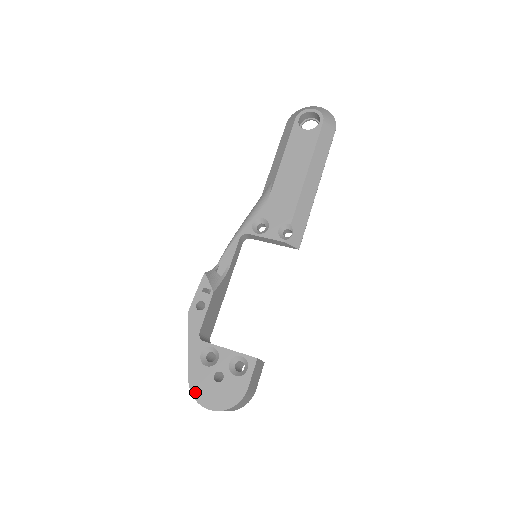
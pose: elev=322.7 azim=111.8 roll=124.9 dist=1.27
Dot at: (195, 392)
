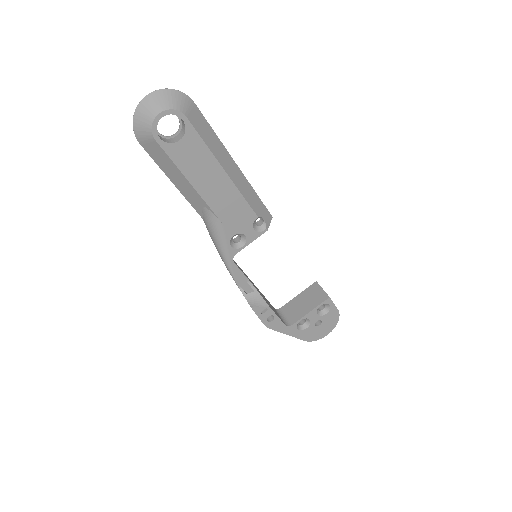
Dot at: (313, 339)
